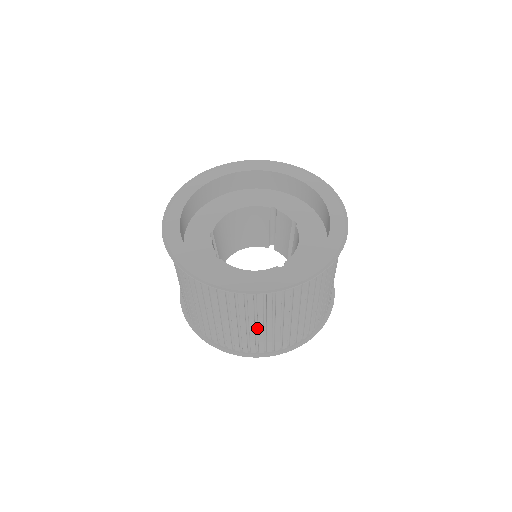
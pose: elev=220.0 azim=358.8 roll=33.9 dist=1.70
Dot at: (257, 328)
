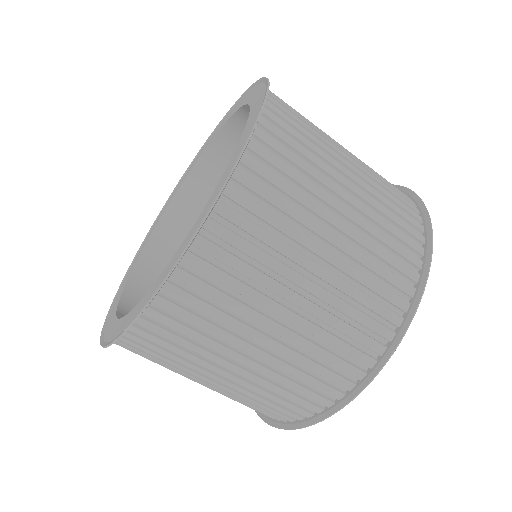
Dot at: occluded
